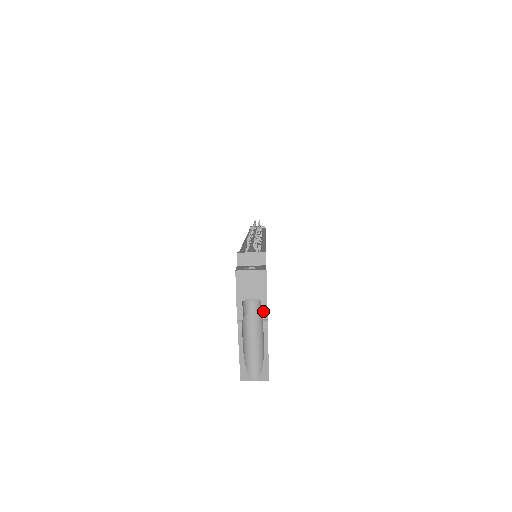
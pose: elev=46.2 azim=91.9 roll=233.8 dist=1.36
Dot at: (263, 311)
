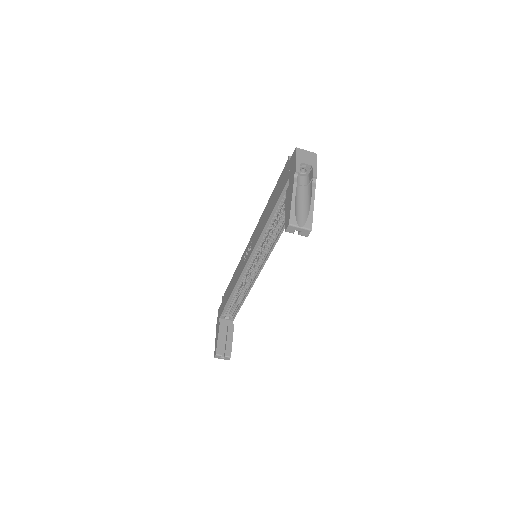
Dot at: (314, 173)
